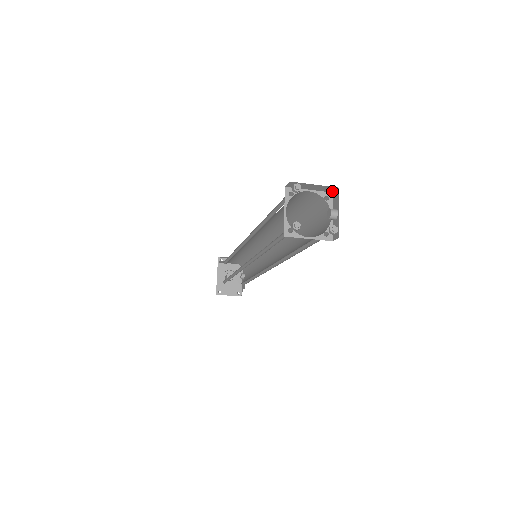
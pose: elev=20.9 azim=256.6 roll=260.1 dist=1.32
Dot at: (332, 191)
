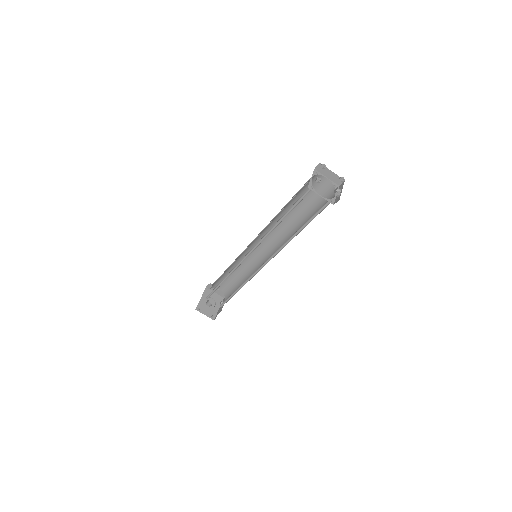
Dot at: (342, 177)
